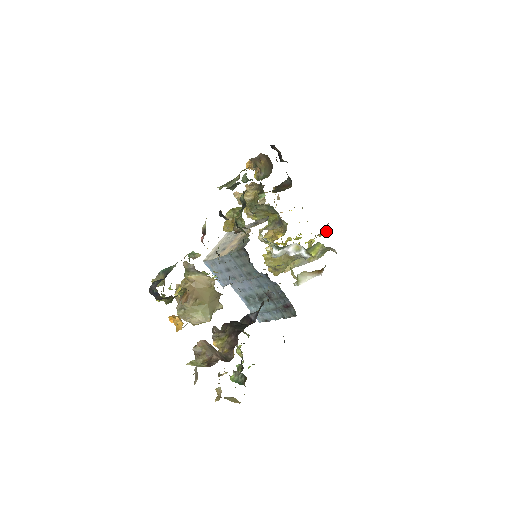
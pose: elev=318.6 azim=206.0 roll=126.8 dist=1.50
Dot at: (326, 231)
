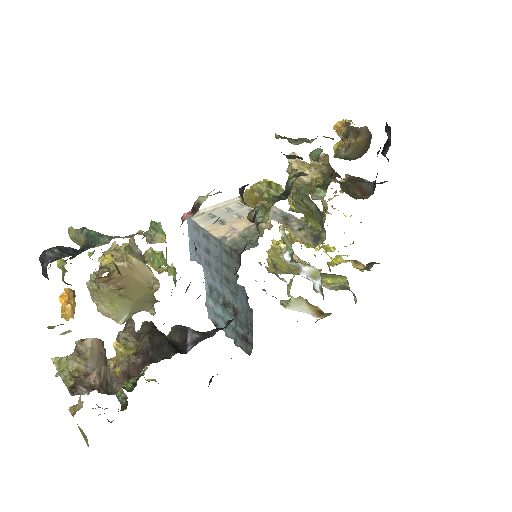
Dot at: occluded
